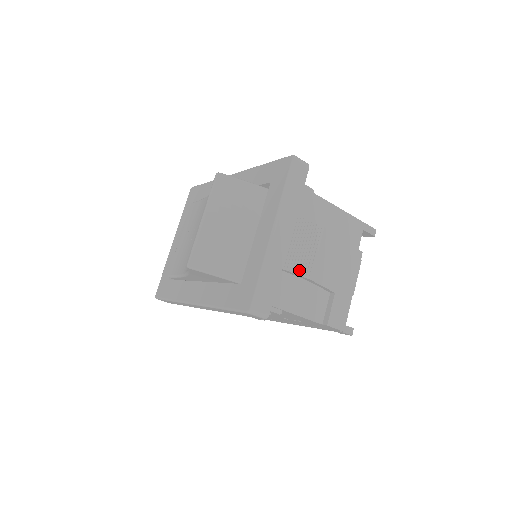
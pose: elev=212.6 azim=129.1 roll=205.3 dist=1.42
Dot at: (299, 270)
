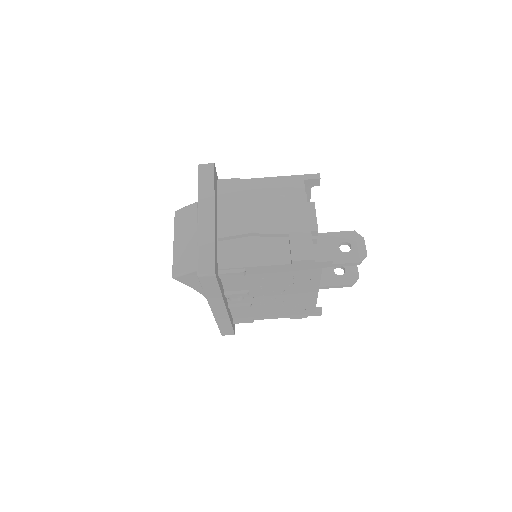
Dot at: (237, 232)
